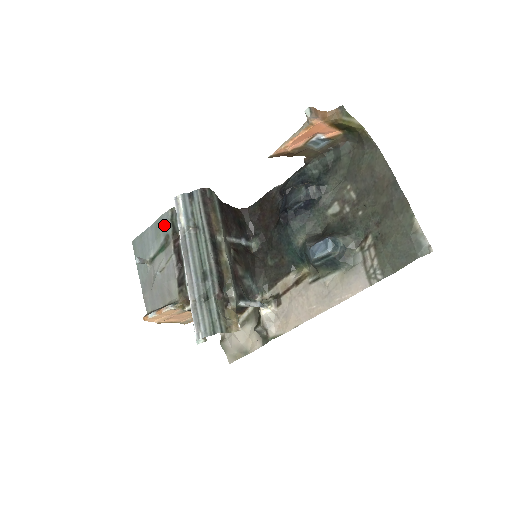
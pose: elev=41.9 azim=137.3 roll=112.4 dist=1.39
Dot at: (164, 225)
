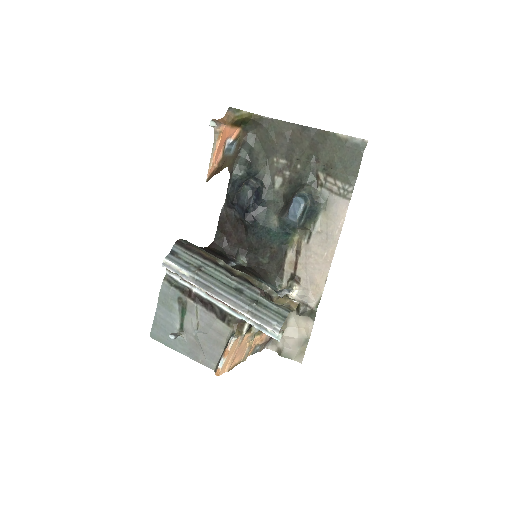
Dot at: (169, 294)
